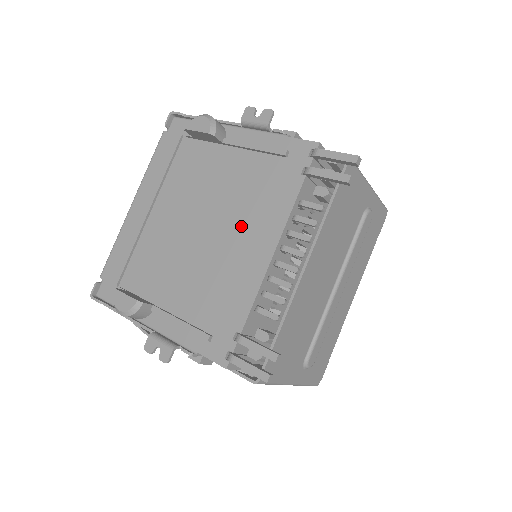
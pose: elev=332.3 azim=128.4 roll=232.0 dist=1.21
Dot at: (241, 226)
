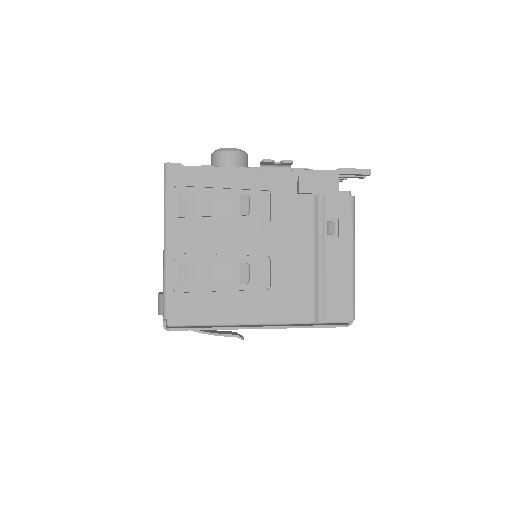
Dot at: occluded
